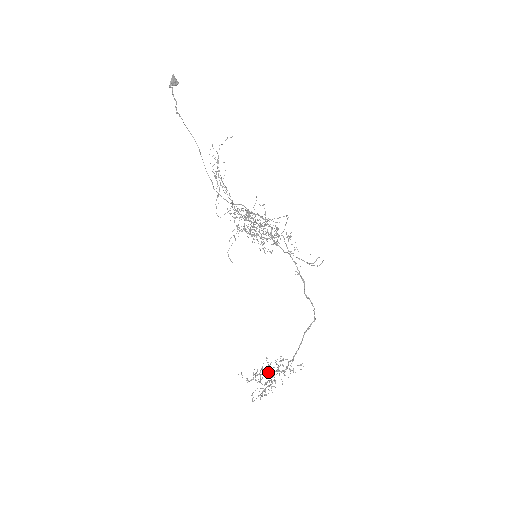
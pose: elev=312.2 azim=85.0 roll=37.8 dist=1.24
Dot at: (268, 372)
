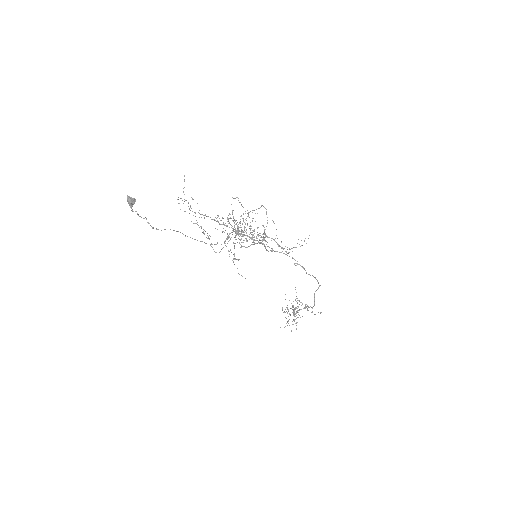
Dot at: (294, 311)
